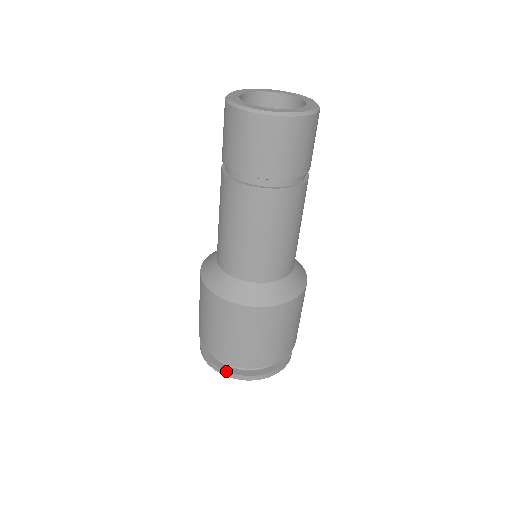
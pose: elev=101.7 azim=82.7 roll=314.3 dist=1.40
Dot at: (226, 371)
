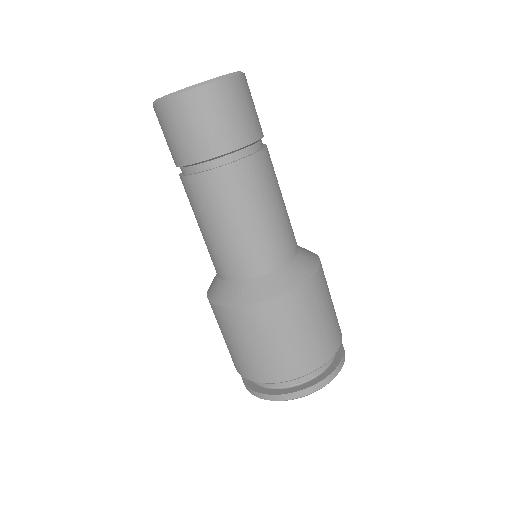
Dot at: (275, 394)
